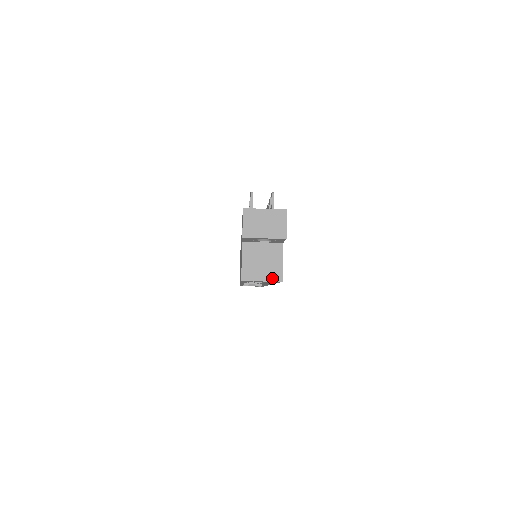
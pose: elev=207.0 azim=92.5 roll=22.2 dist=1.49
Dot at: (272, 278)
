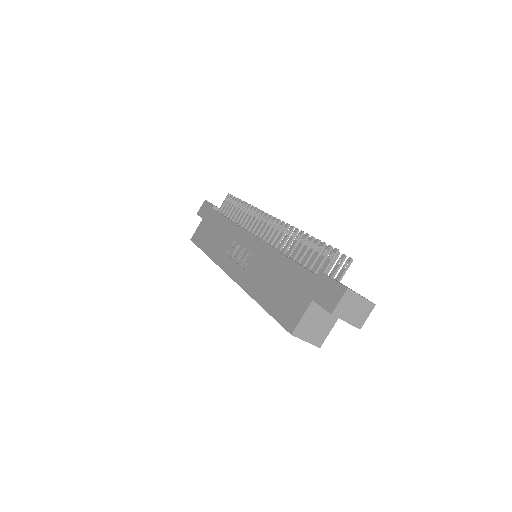
Dot at: (315, 342)
